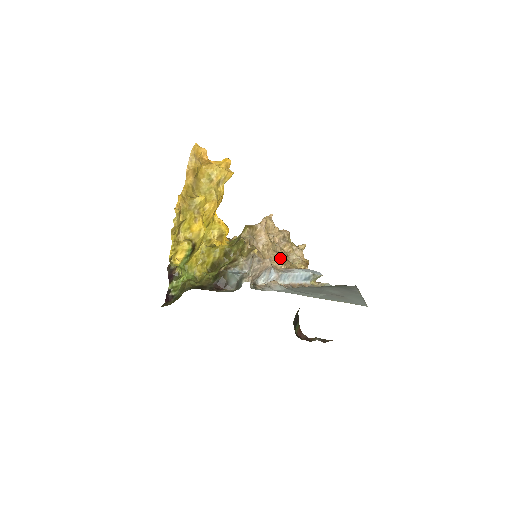
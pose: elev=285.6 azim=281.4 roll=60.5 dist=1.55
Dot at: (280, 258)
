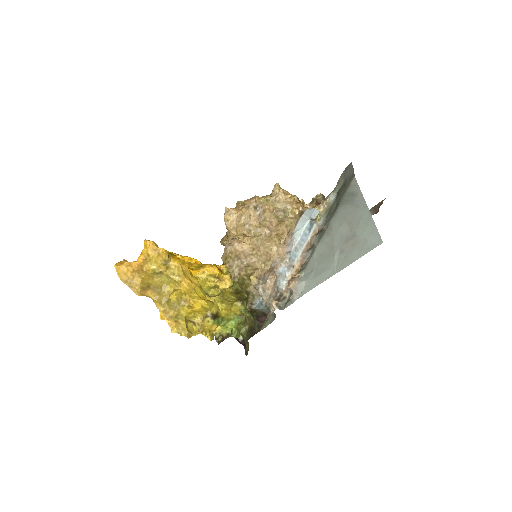
Dot at: (273, 242)
